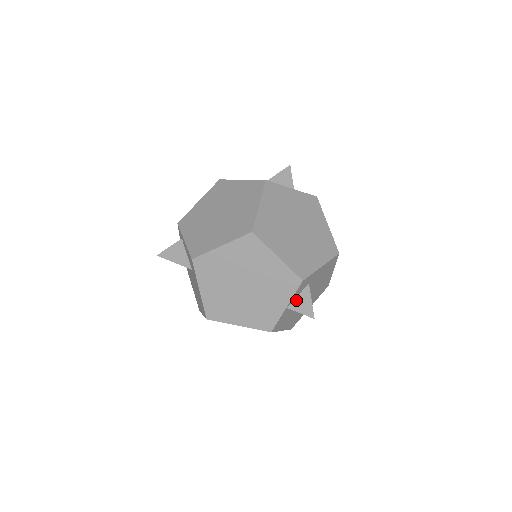
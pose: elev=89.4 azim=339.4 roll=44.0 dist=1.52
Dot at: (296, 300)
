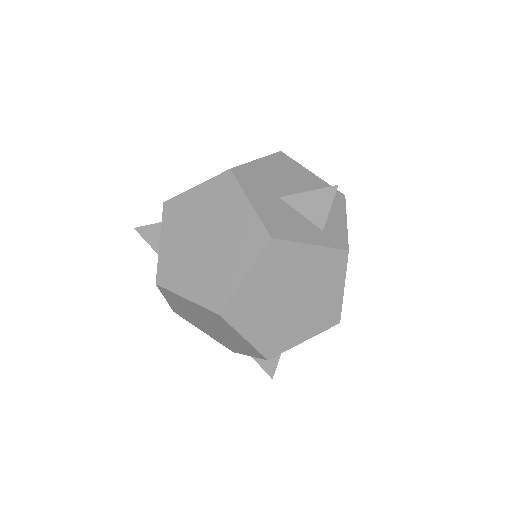
Dot at: occluded
